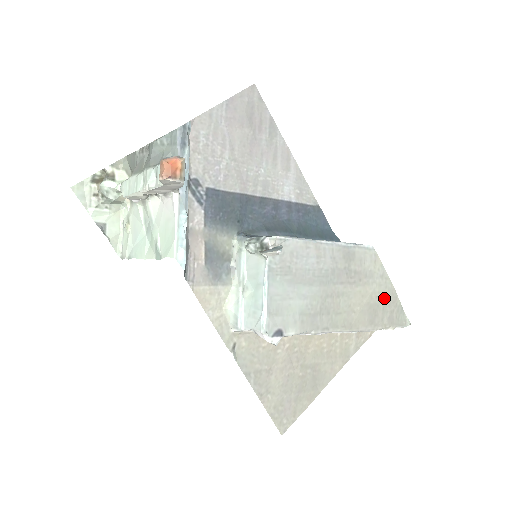
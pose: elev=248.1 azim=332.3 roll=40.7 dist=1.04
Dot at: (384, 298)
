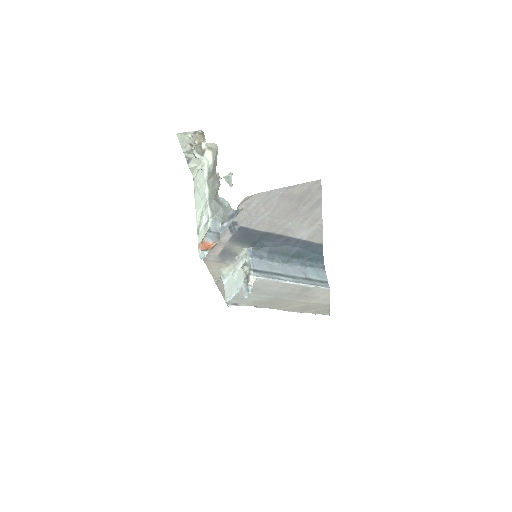
Dot at: (318, 306)
